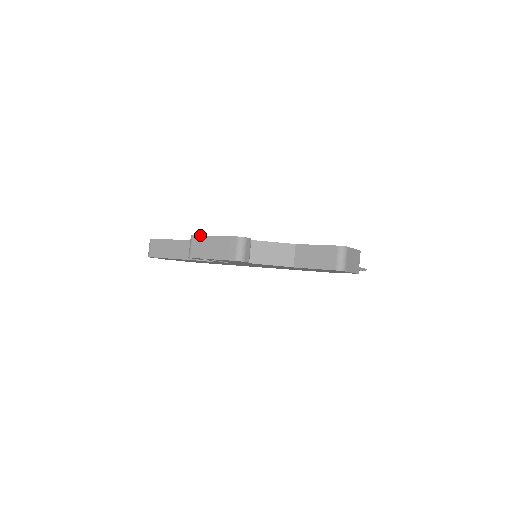
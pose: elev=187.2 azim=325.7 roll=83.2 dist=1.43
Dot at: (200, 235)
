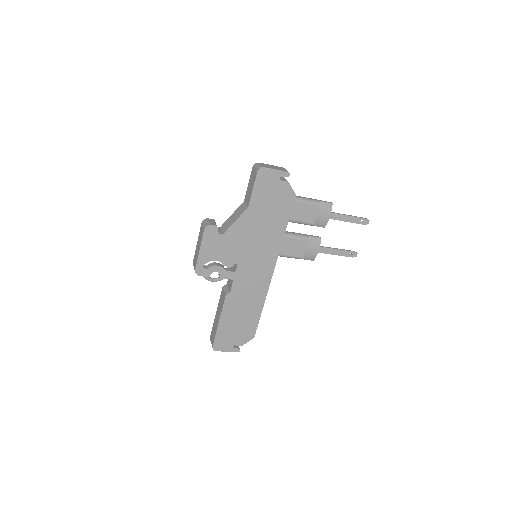
Dot at: (194, 255)
